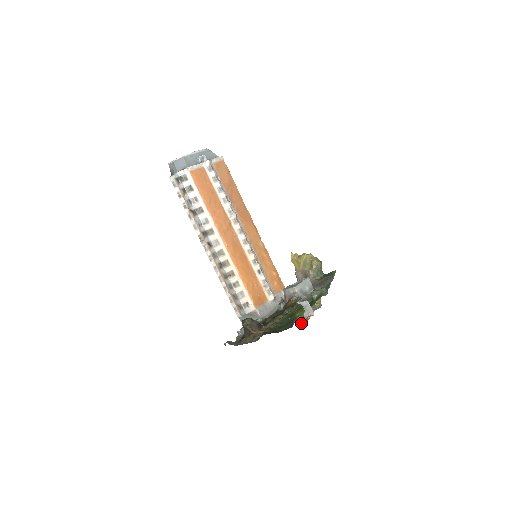
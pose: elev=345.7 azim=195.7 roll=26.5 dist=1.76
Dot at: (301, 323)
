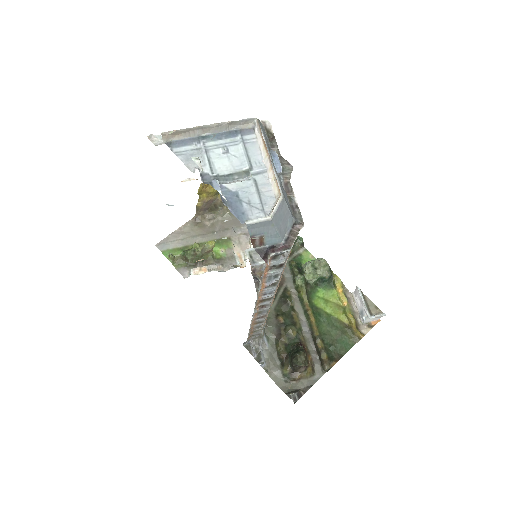
Dot at: (365, 332)
